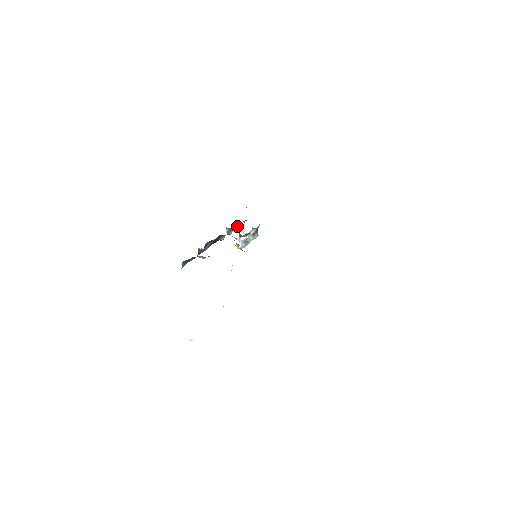
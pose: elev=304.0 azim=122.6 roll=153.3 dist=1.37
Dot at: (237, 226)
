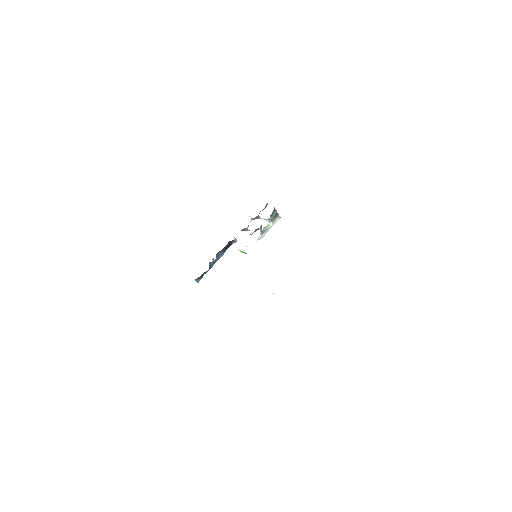
Dot at: (254, 219)
